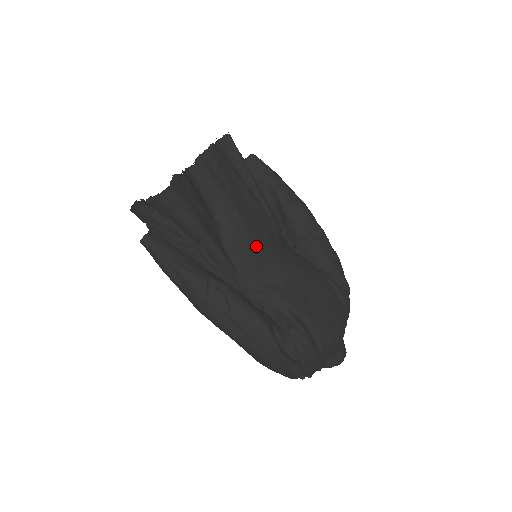
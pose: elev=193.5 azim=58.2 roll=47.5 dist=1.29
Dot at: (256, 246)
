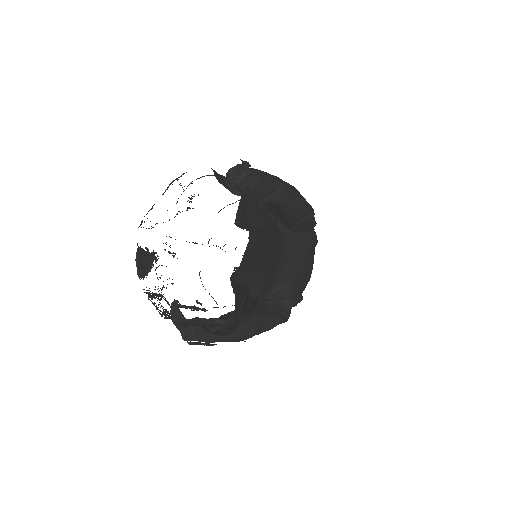
Dot at: (273, 274)
